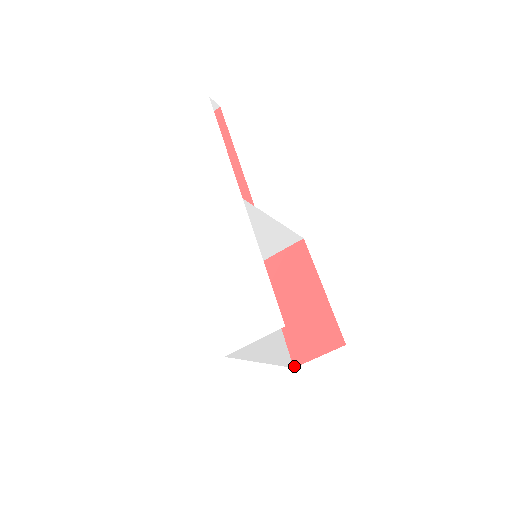
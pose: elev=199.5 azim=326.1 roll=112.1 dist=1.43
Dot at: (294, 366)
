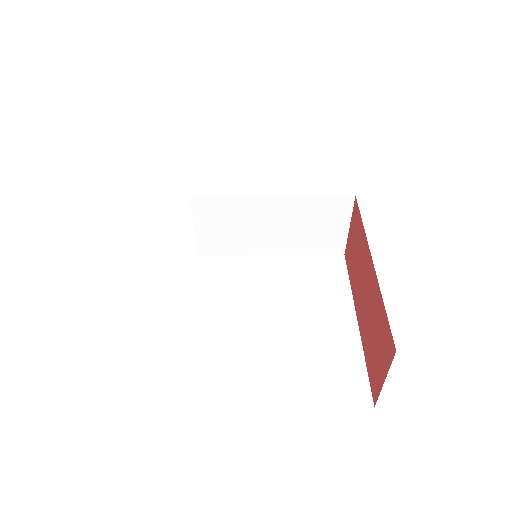
Dot at: (374, 404)
